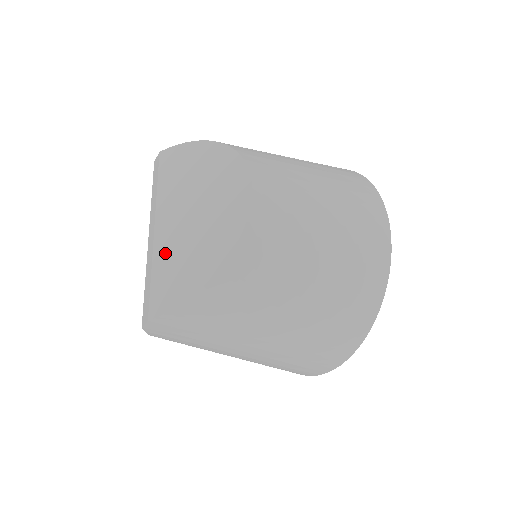
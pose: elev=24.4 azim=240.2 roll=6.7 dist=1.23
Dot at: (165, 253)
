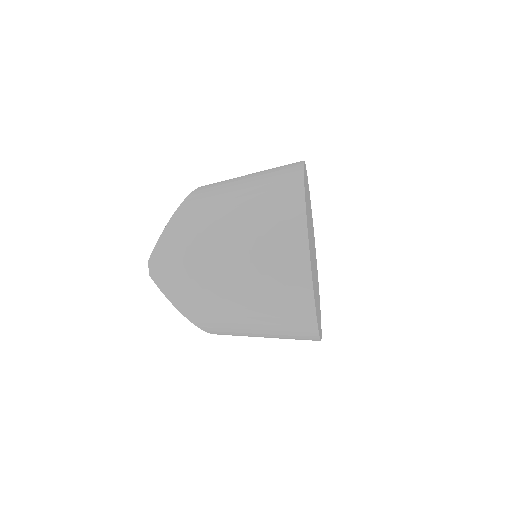
Dot at: occluded
